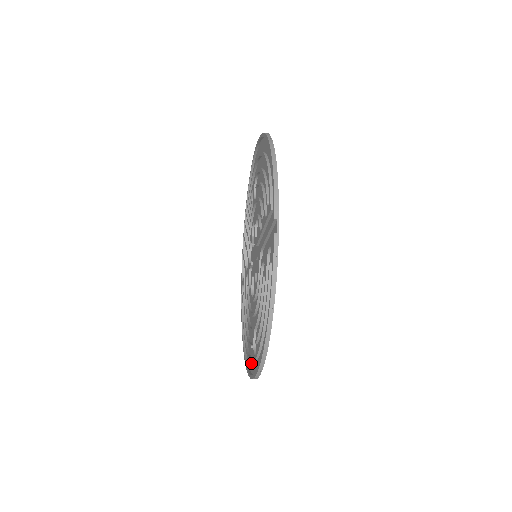
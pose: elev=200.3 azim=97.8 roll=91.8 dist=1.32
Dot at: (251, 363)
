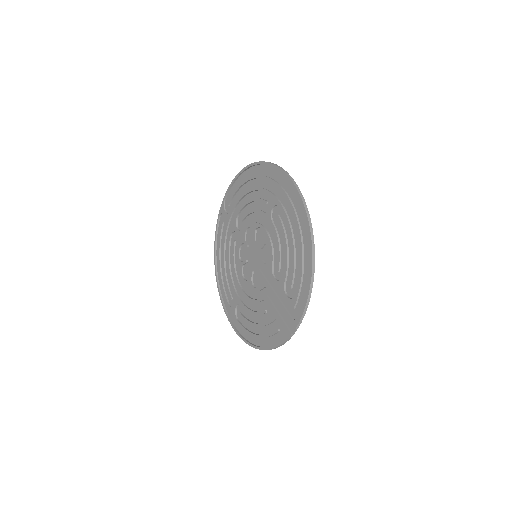
Dot at: (226, 299)
